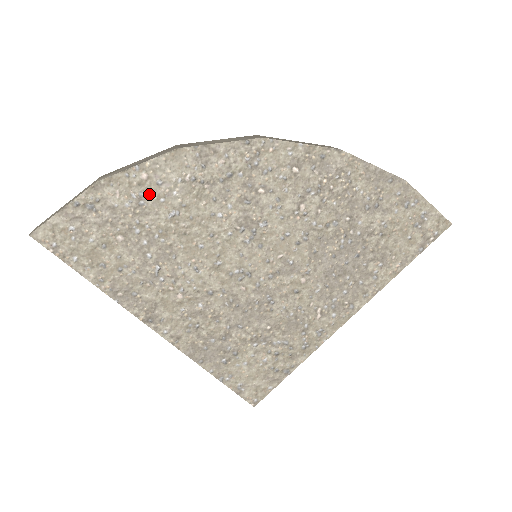
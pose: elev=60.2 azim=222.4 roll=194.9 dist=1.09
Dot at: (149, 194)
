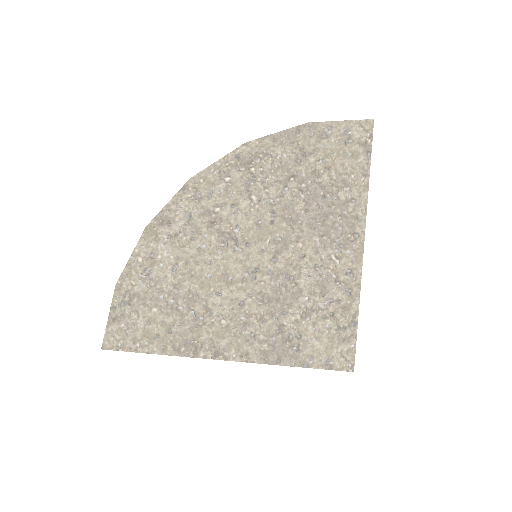
Dot at: (151, 268)
